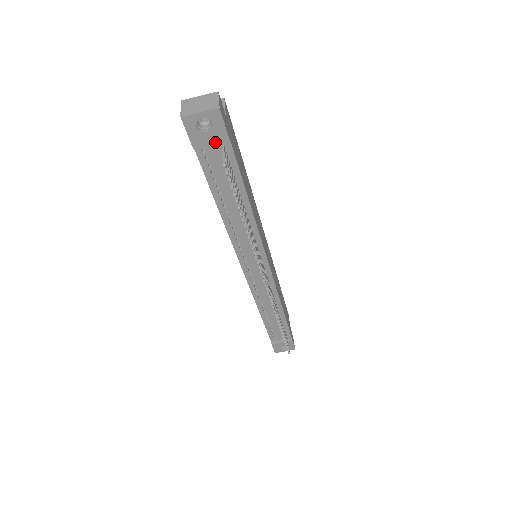
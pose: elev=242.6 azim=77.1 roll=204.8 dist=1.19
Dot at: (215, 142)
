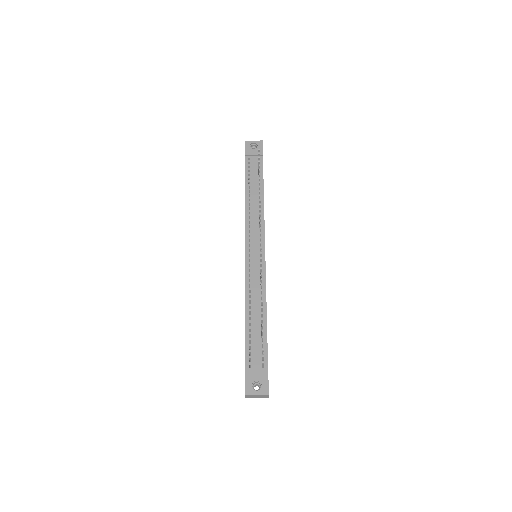
Dot at: (256, 154)
